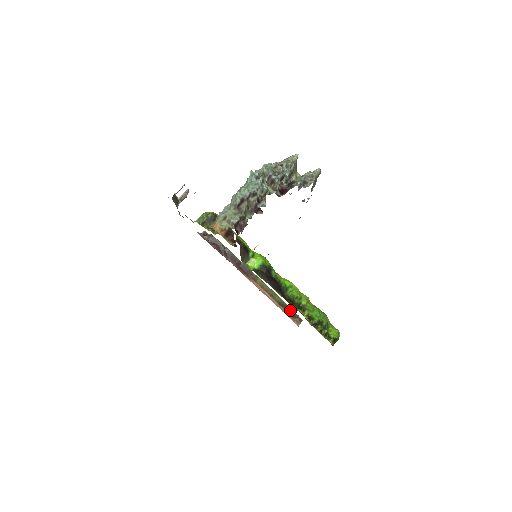
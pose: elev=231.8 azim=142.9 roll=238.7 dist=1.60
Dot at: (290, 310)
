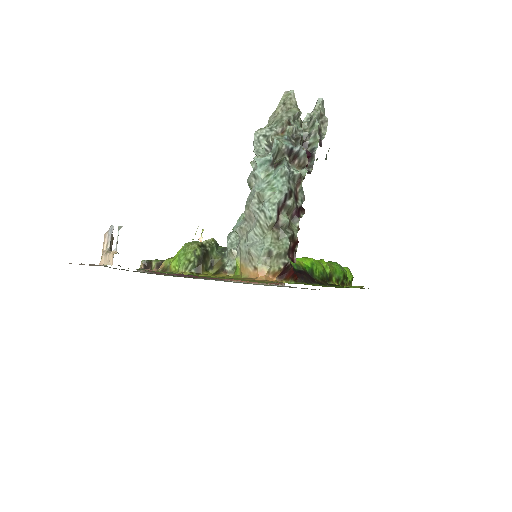
Dot at: occluded
